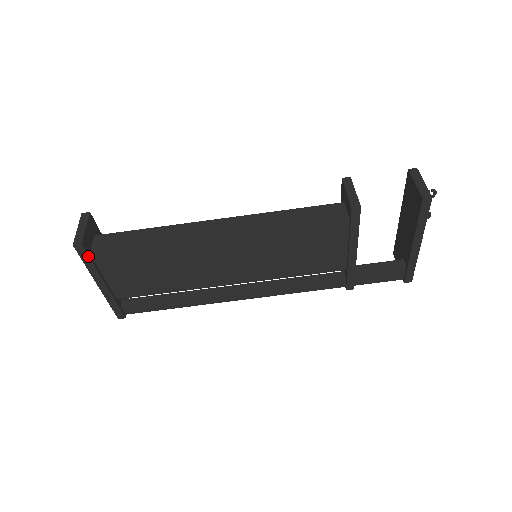
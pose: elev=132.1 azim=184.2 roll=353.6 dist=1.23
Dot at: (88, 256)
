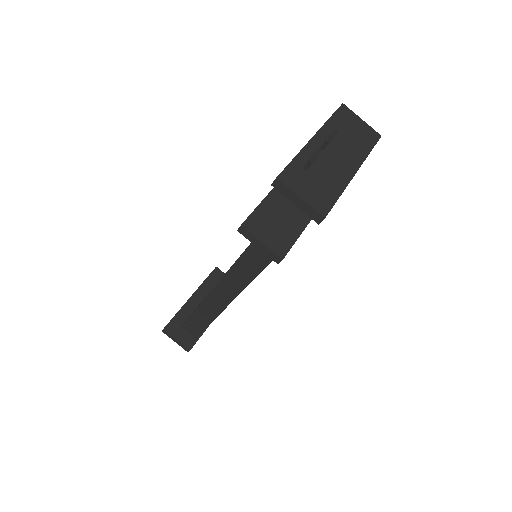
Dot at: occluded
